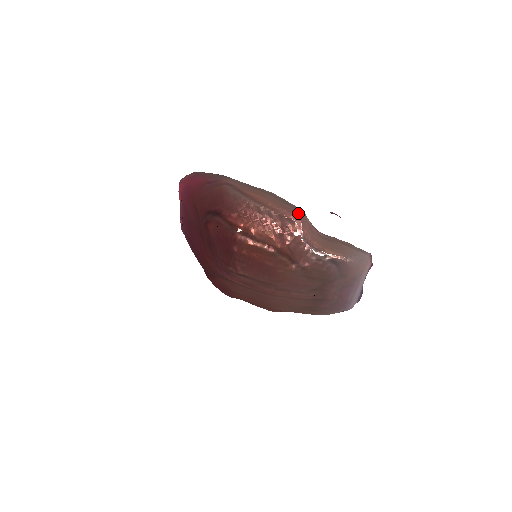
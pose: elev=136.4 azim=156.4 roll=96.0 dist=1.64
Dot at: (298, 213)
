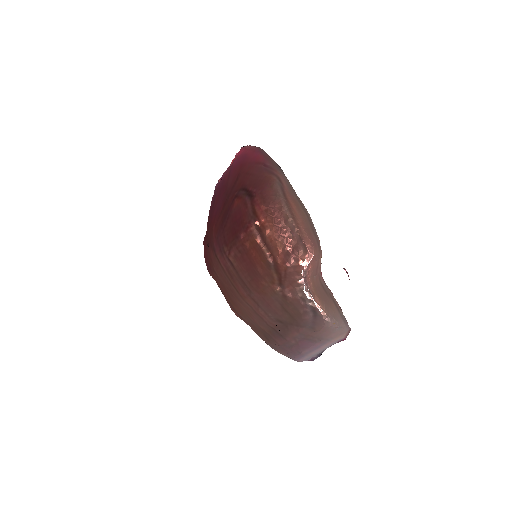
Dot at: (317, 247)
